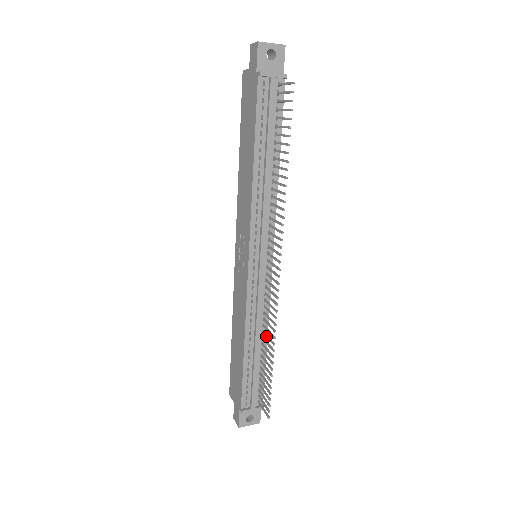
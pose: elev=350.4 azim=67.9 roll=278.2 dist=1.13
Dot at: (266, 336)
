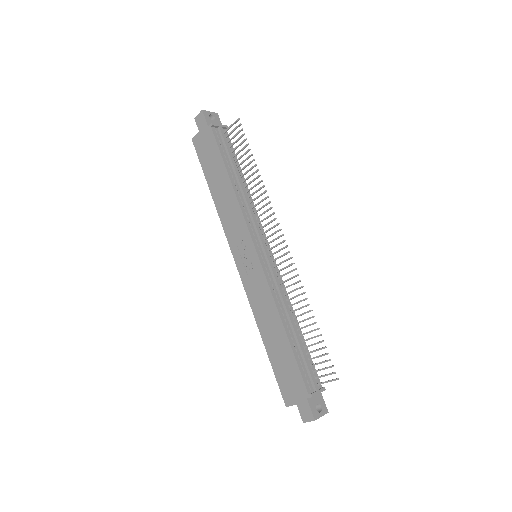
Dot at: (297, 309)
